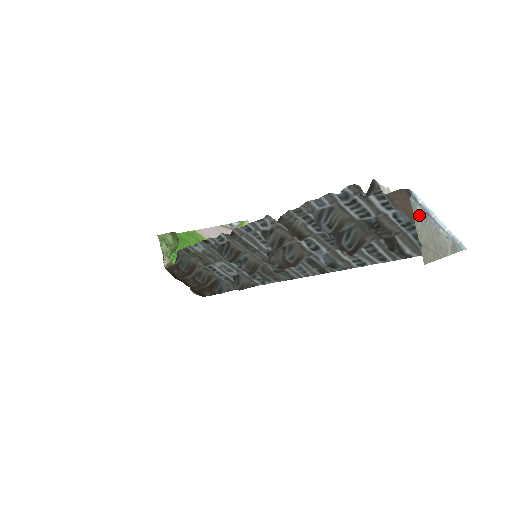
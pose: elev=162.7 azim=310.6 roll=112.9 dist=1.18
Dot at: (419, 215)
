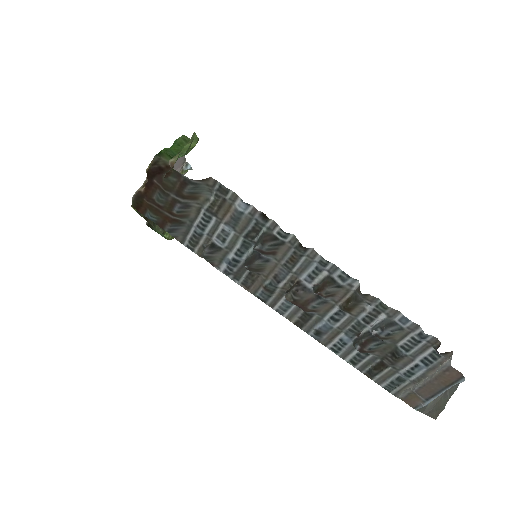
Dot at: (450, 390)
